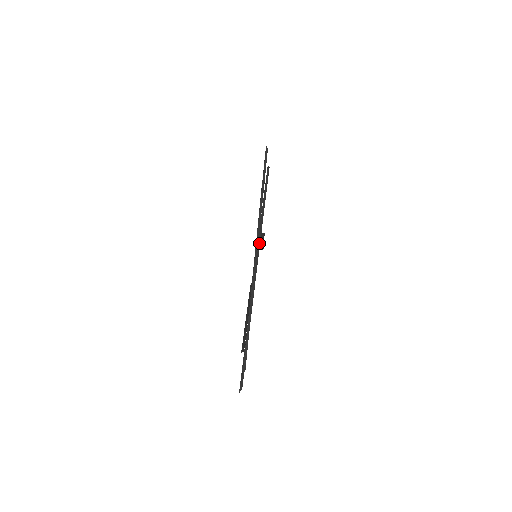
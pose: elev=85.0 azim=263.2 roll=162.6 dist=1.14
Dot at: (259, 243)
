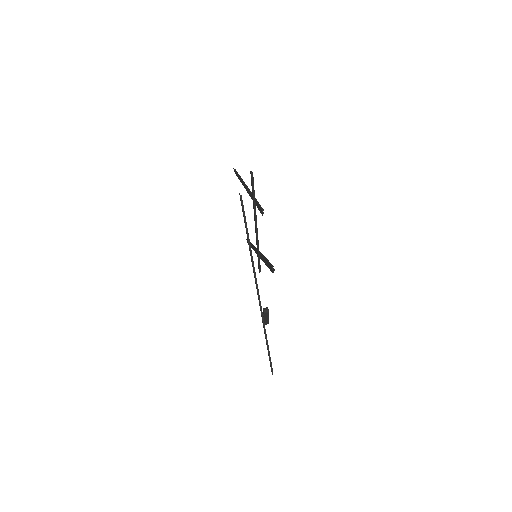
Dot at: (255, 247)
